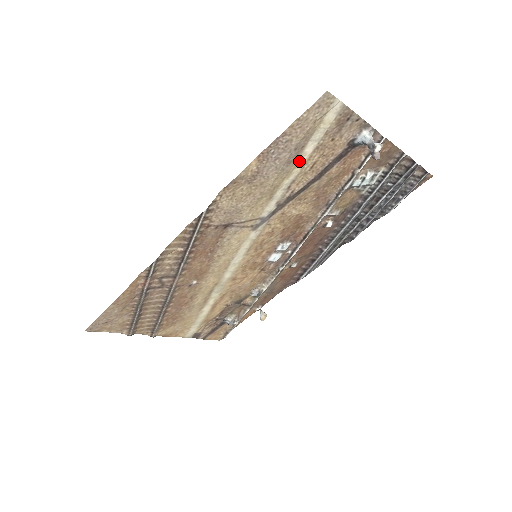
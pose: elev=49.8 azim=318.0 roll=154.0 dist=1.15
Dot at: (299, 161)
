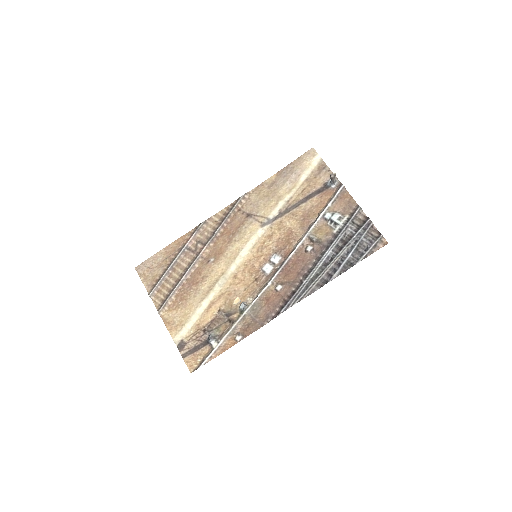
Dot at: (296, 185)
